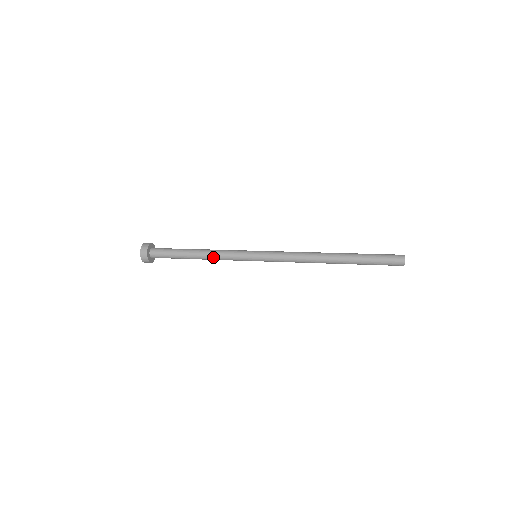
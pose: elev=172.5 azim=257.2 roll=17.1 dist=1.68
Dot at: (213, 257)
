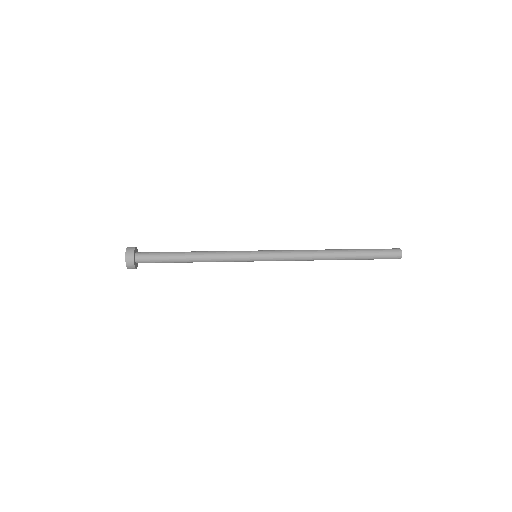
Dot at: (210, 259)
